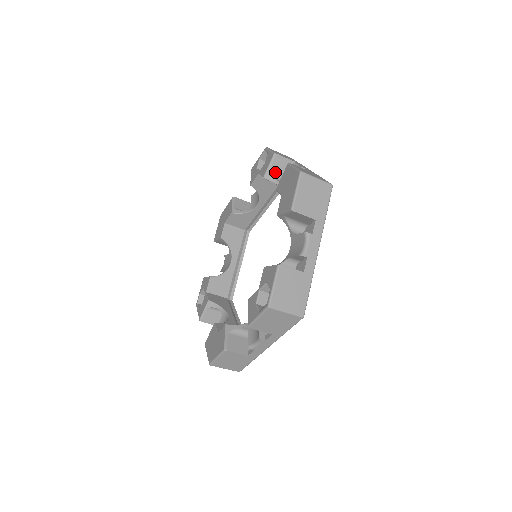
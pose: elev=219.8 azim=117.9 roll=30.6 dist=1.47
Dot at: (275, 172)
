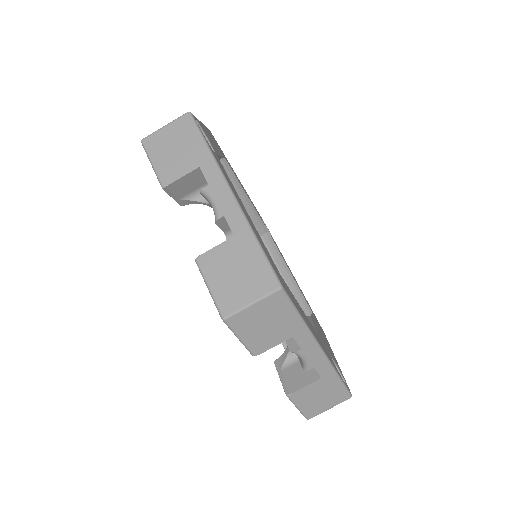
Dot at: occluded
